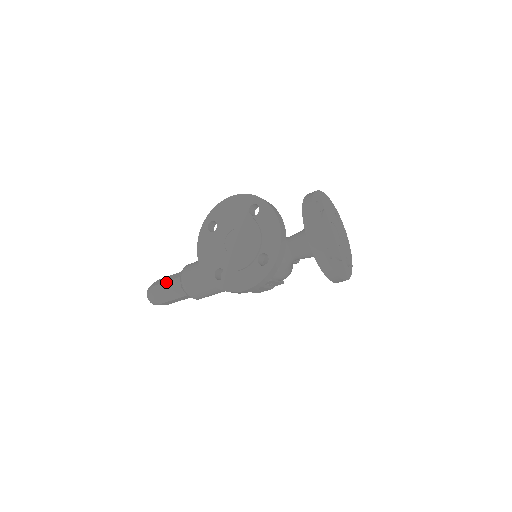
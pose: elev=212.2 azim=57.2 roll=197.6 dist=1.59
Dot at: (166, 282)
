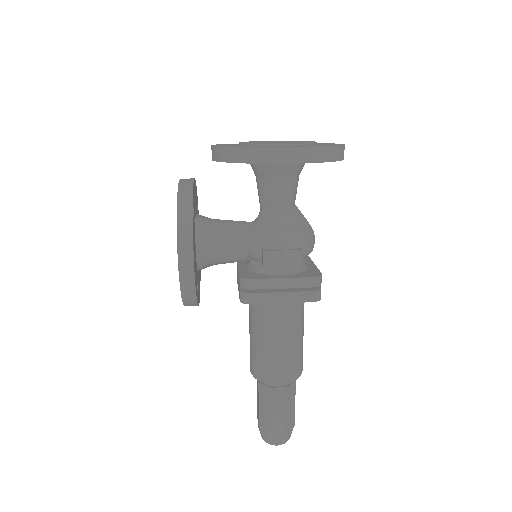
Dot at: (257, 397)
